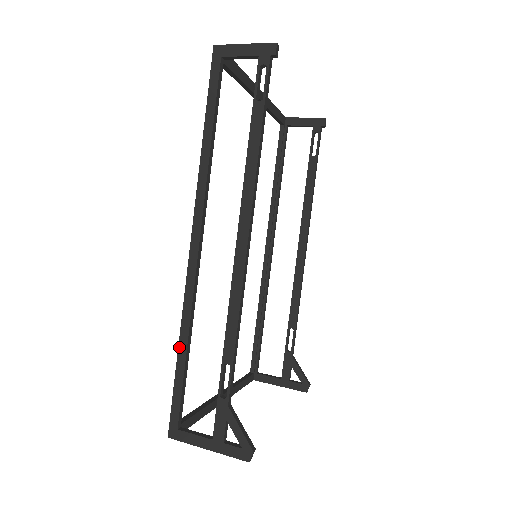
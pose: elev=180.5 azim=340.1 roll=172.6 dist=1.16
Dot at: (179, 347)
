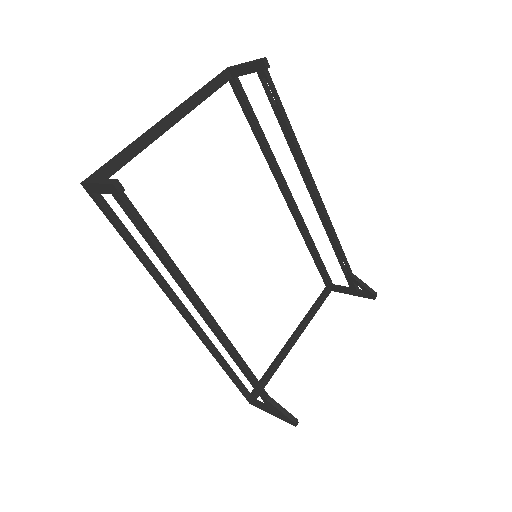
Dot at: (221, 366)
